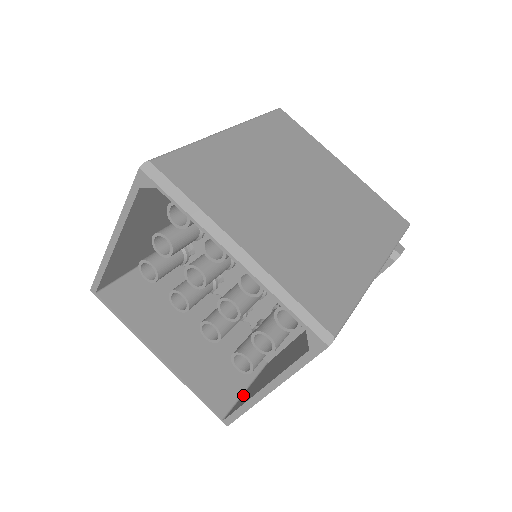
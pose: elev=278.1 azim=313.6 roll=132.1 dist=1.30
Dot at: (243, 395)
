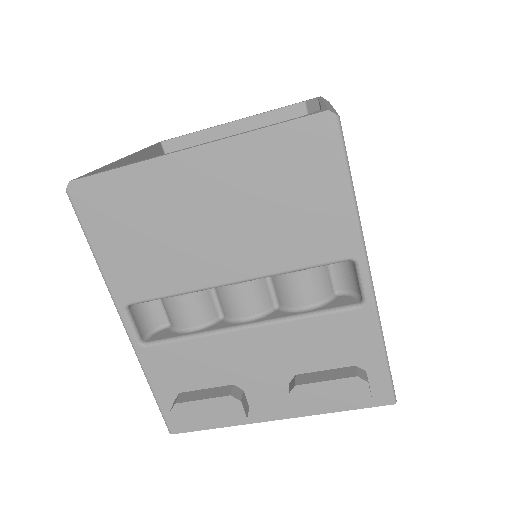
Dot at: occluded
